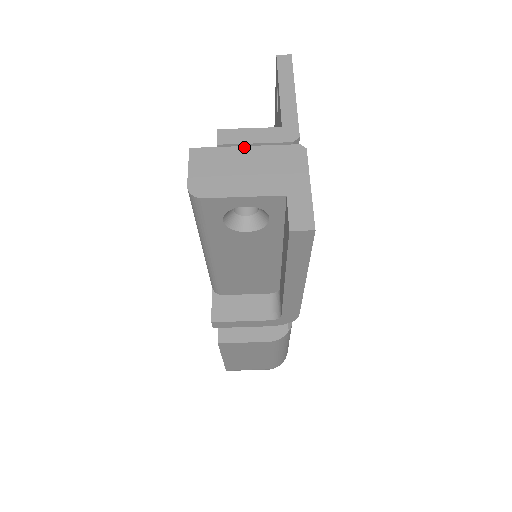
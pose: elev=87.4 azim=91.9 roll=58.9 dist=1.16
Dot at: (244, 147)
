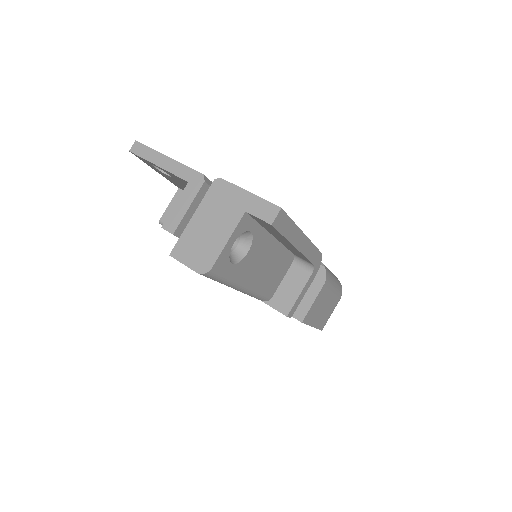
Dot at: (192, 218)
